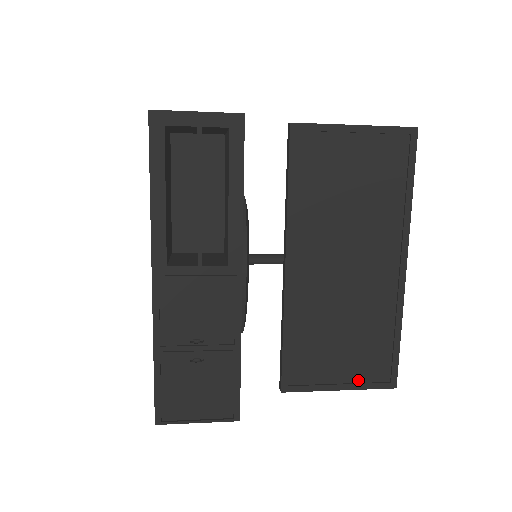
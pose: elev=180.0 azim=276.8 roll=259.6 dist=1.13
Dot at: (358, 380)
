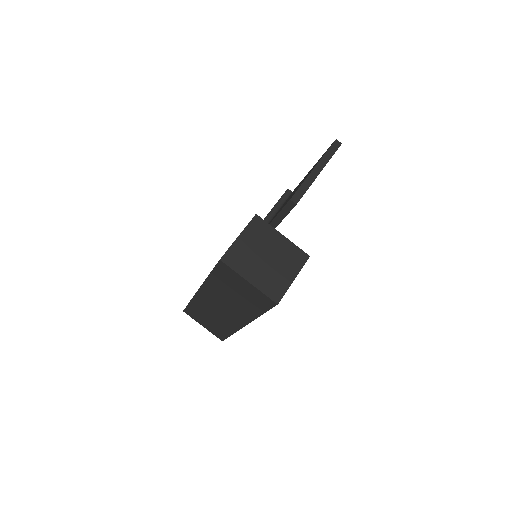
Dot at: occluded
